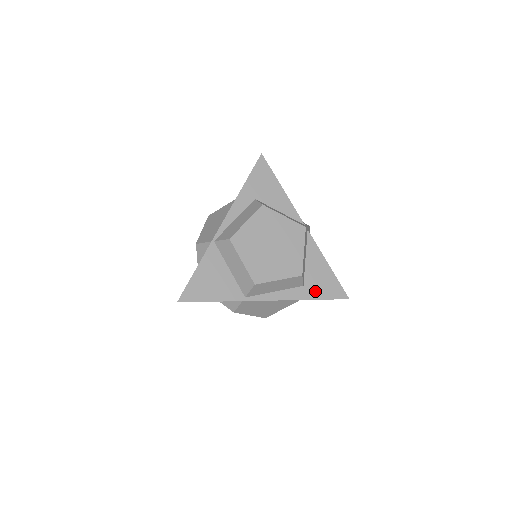
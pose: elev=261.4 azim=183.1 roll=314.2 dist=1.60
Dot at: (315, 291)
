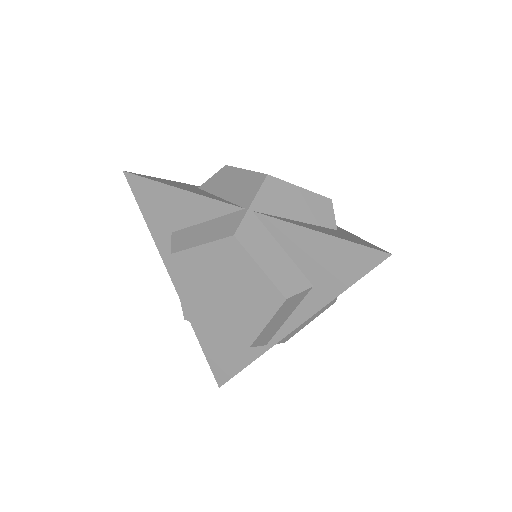
Dot at: (333, 281)
